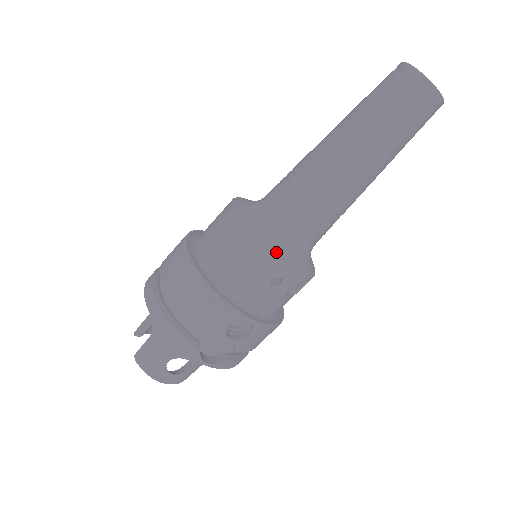
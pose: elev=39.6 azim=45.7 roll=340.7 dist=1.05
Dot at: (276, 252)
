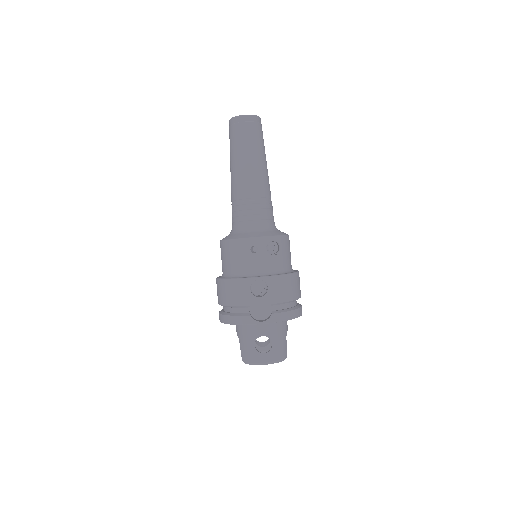
Dot at: (242, 237)
